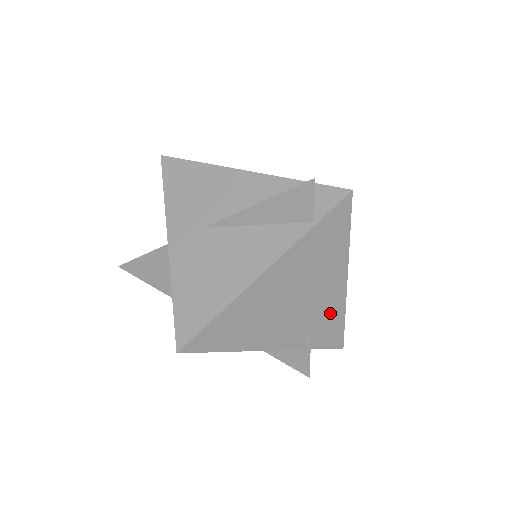
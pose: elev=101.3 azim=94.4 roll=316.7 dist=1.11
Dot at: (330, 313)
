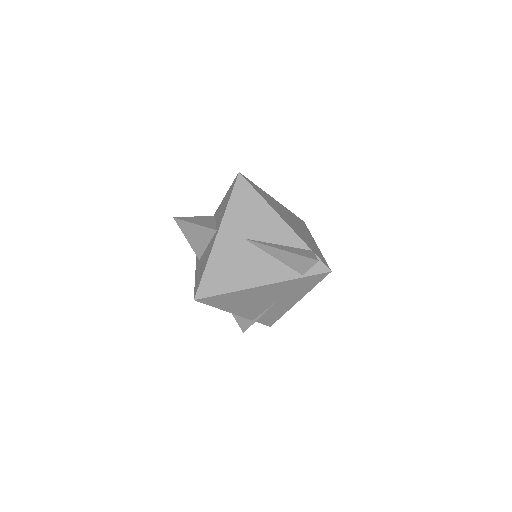
Dot at: (278, 311)
